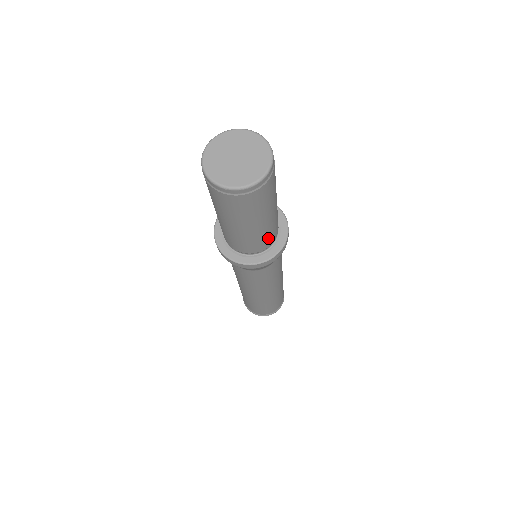
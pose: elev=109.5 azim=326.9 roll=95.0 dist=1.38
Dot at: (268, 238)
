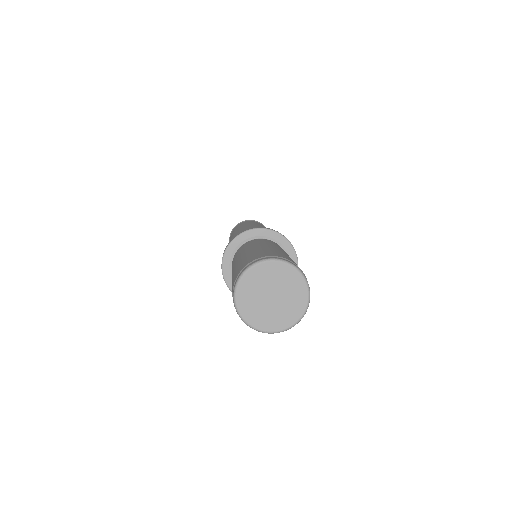
Dot at: occluded
